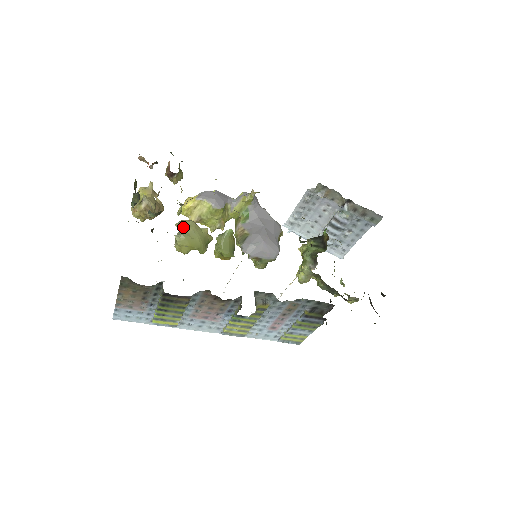
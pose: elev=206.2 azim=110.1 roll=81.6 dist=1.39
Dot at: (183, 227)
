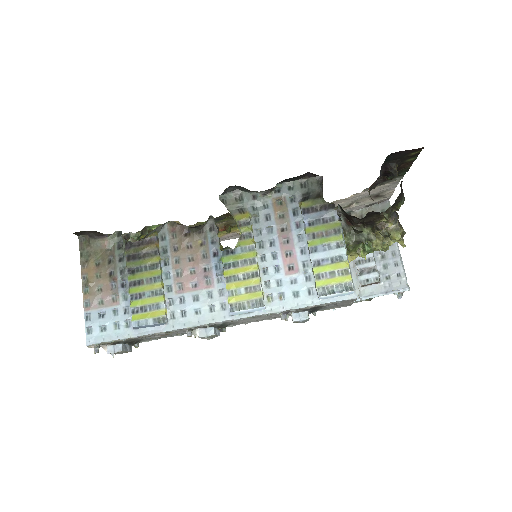
Dot at: occluded
